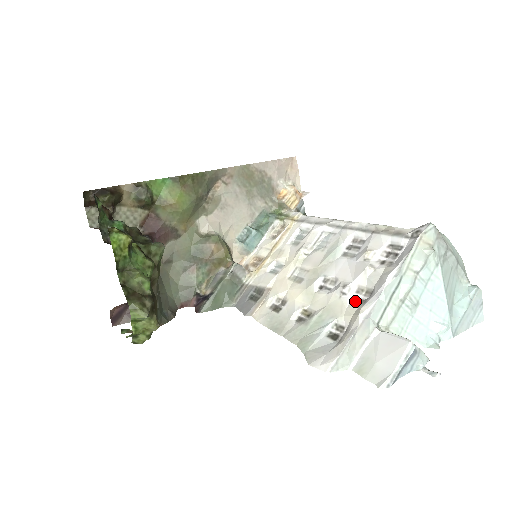
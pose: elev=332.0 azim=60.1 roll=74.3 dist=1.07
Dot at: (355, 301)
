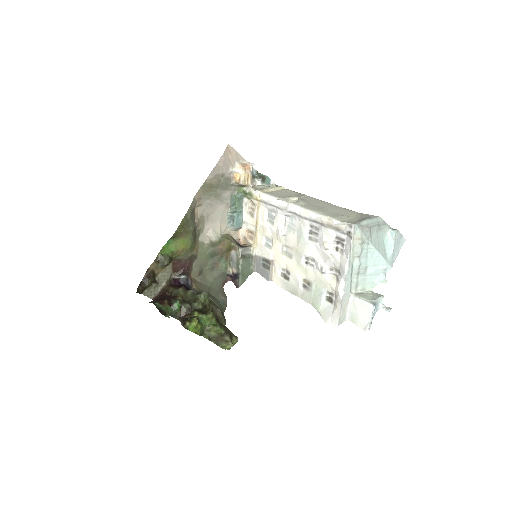
Dot at: (332, 276)
